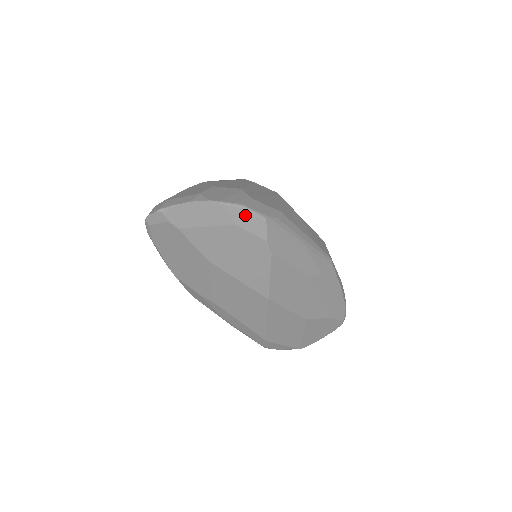
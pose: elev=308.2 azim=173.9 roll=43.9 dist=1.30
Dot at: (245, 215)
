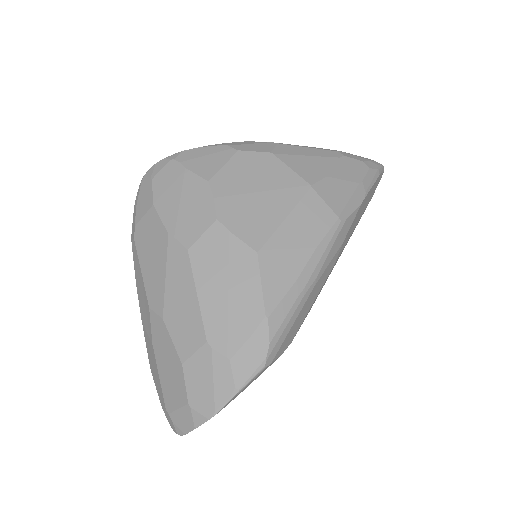
Dot at: (246, 387)
